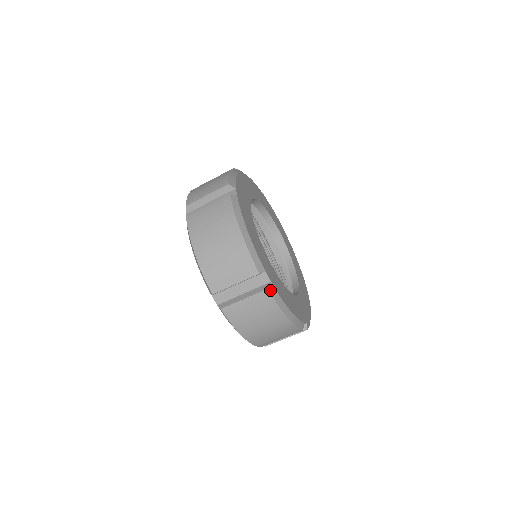
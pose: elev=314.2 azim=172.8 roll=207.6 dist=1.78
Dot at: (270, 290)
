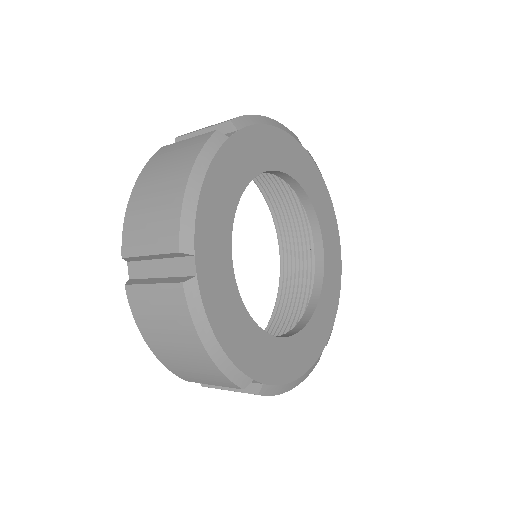
Dot at: (262, 393)
